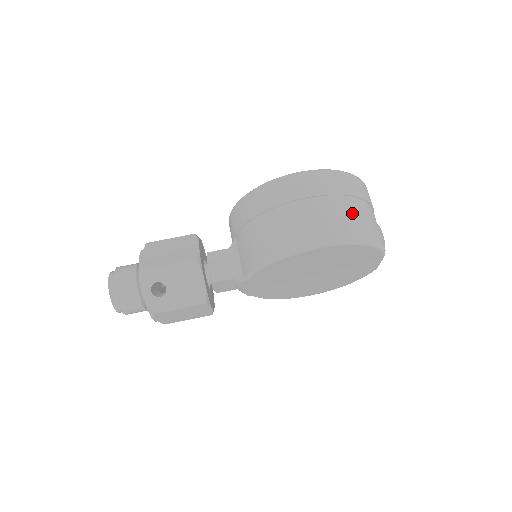
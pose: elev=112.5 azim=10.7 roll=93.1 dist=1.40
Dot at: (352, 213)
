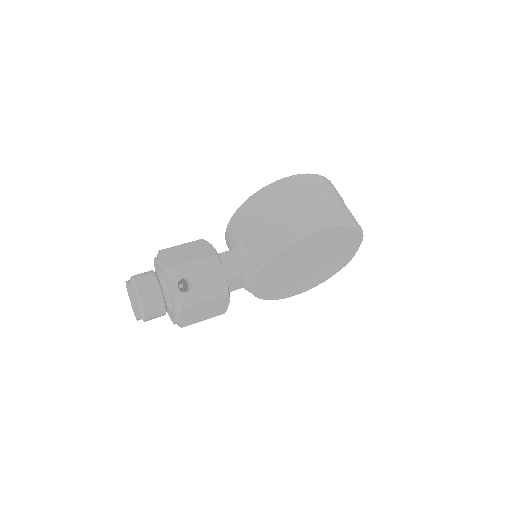
Dot at: (339, 204)
